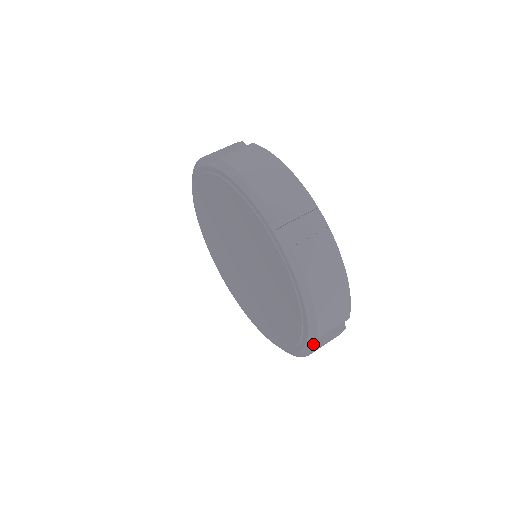
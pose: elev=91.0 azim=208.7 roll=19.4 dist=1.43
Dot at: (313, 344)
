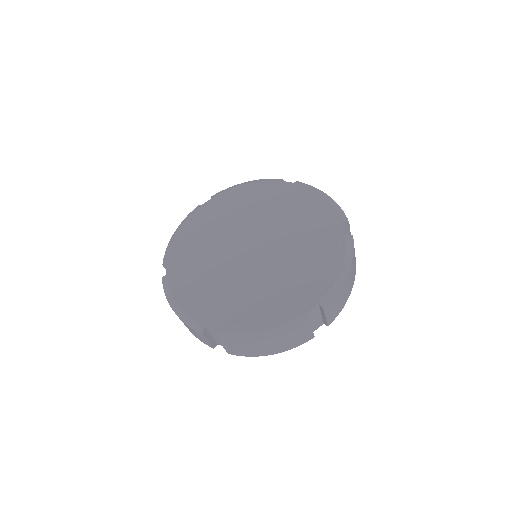
Dot at: (307, 319)
